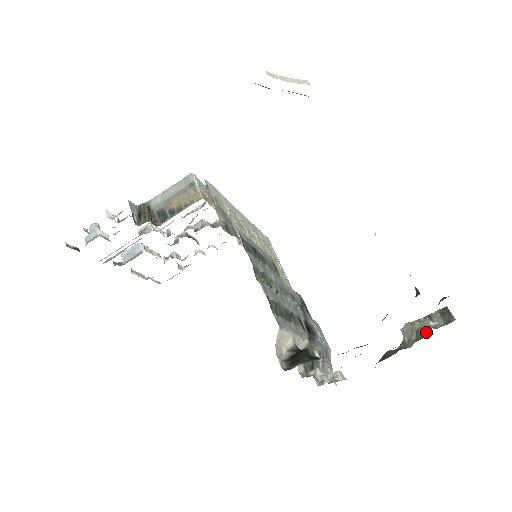
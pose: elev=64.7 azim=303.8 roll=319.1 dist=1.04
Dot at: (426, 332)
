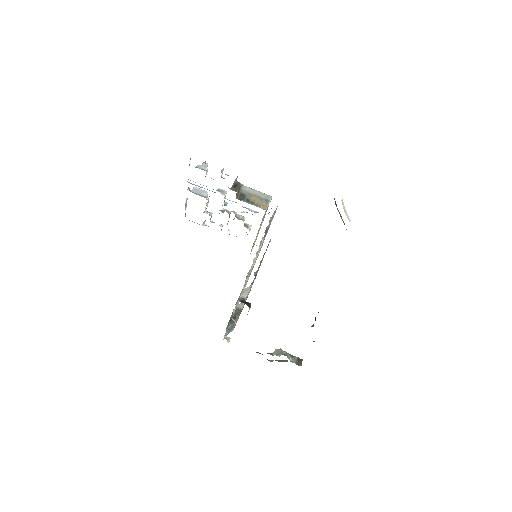
Dot at: (284, 361)
